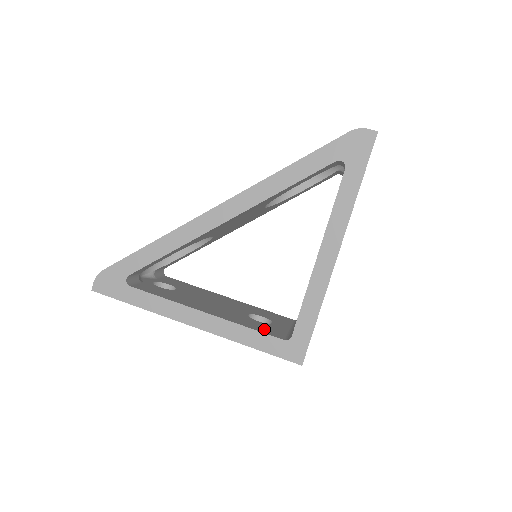
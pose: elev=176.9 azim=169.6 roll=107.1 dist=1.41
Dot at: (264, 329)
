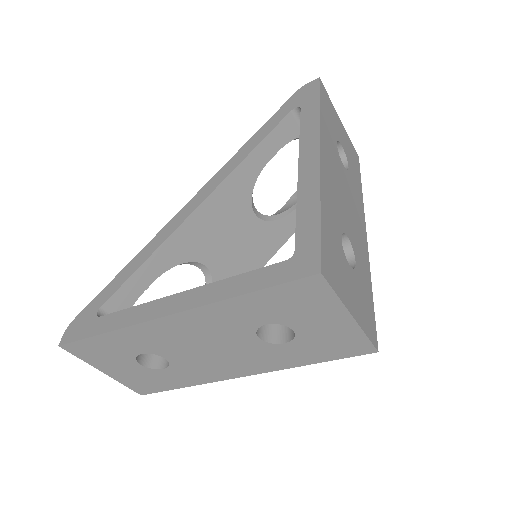
Dot at: occluded
